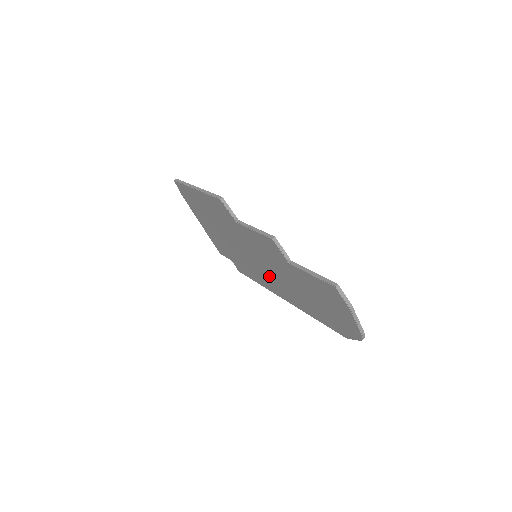
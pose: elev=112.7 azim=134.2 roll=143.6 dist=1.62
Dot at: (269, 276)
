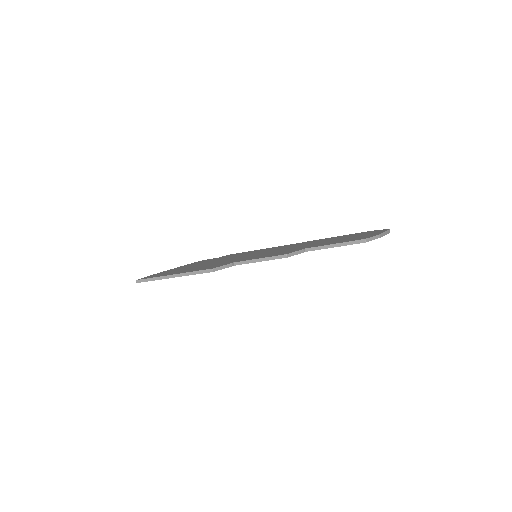
Dot at: occluded
